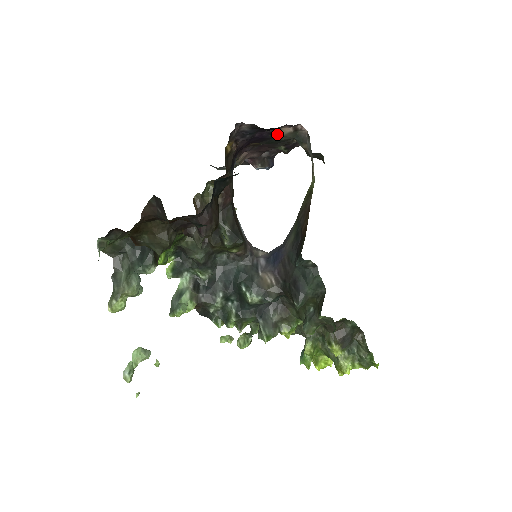
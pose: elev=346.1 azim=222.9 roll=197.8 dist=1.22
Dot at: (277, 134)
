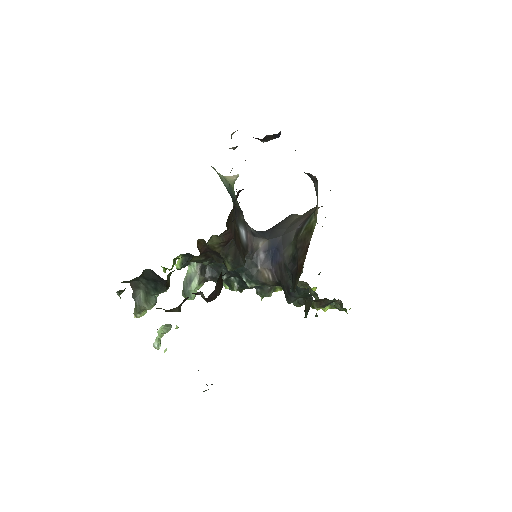
Dot at: occluded
